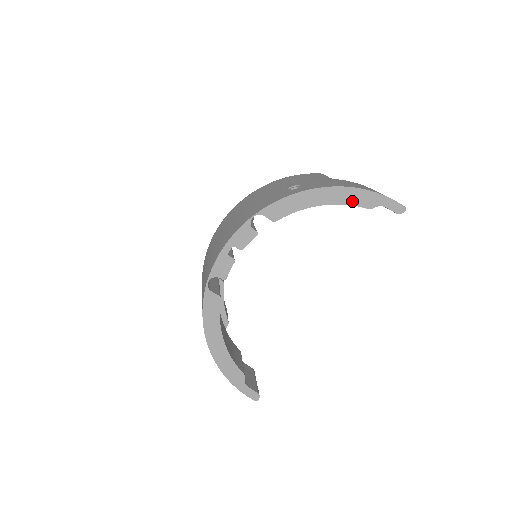
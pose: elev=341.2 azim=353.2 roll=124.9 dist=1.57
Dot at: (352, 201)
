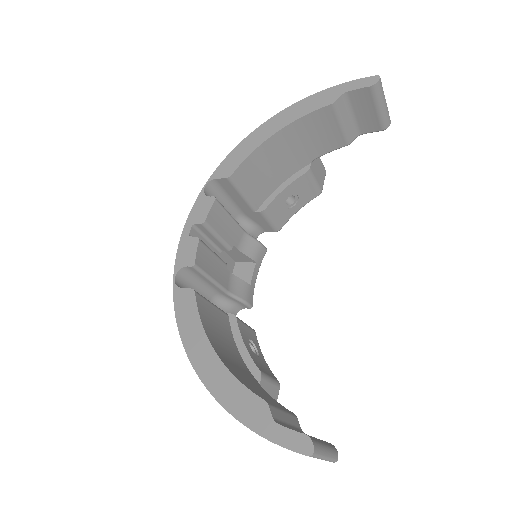
Dot at: (307, 110)
